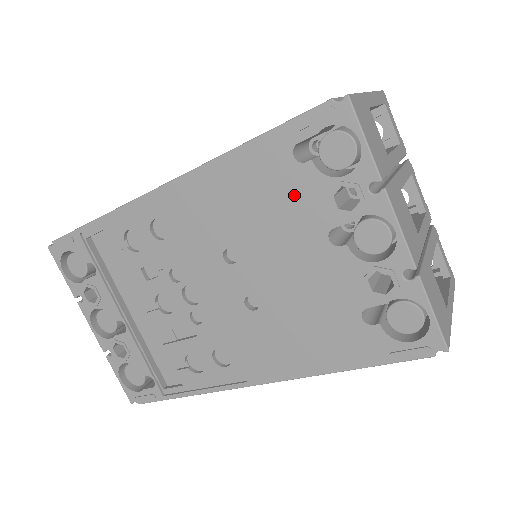
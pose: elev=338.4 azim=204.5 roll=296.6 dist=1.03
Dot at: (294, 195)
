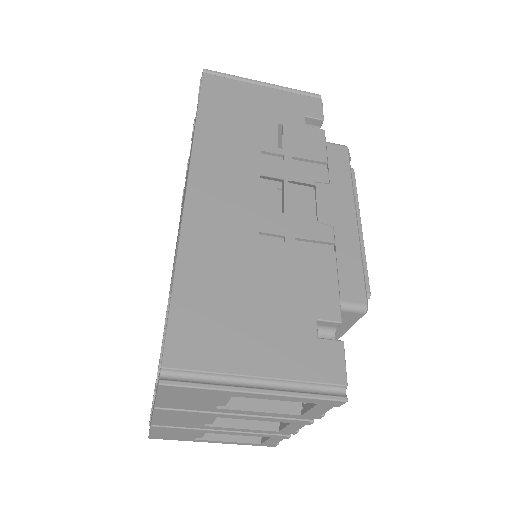
Dot at: occluded
